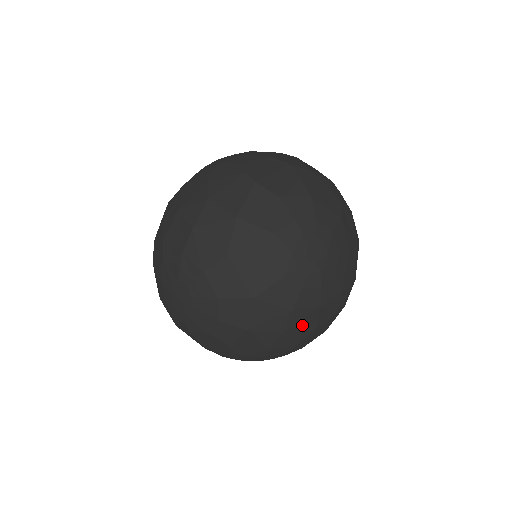
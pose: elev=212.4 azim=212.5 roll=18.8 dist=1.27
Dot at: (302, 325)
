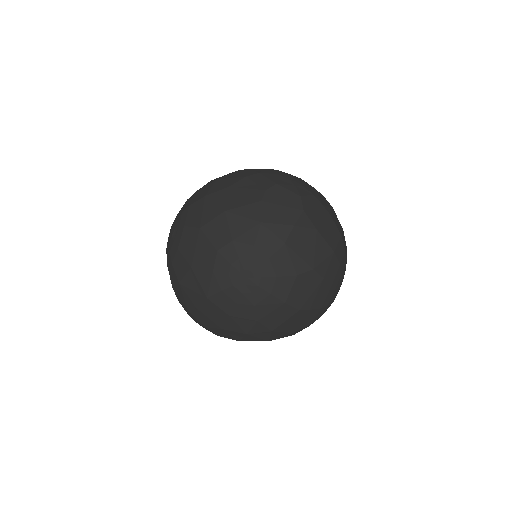
Dot at: (213, 316)
